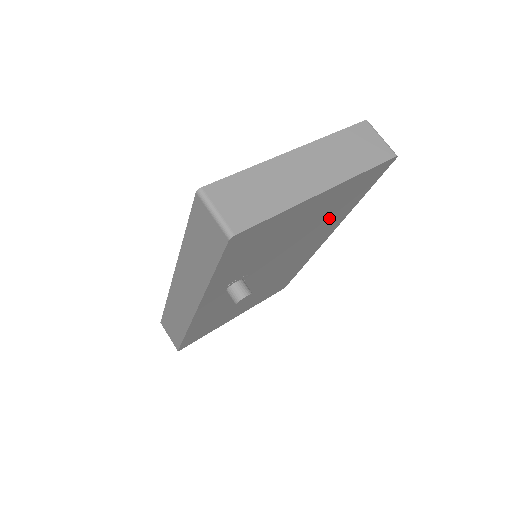
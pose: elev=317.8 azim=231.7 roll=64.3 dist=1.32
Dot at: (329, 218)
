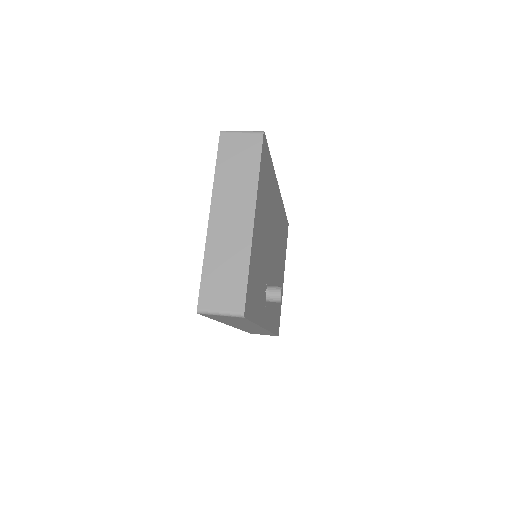
Dot at: (269, 198)
